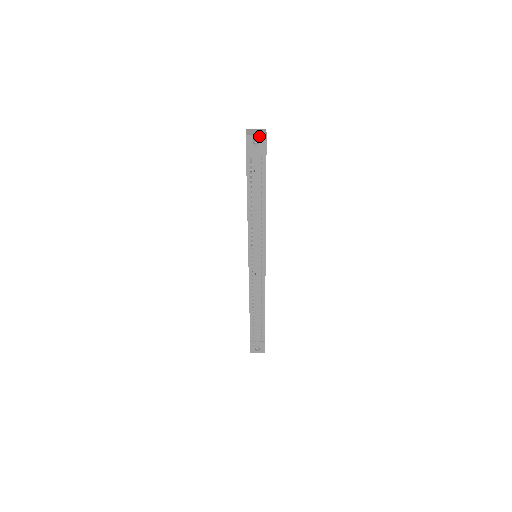
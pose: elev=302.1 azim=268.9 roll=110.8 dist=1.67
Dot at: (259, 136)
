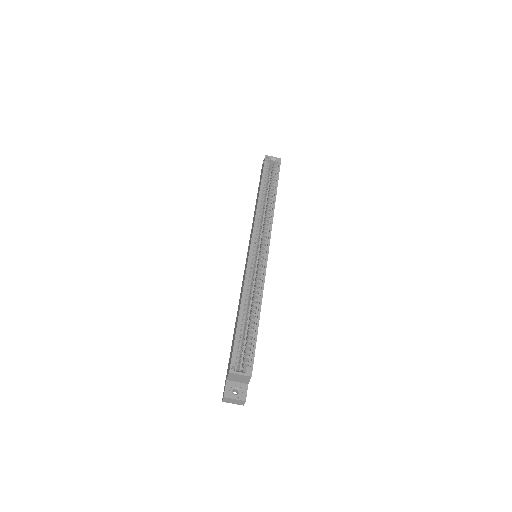
Dot at: (236, 402)
